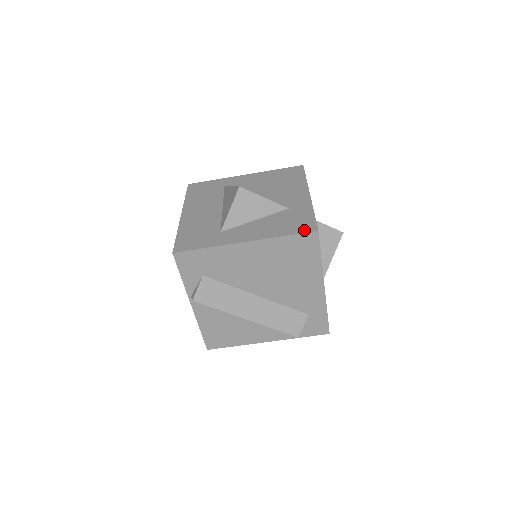
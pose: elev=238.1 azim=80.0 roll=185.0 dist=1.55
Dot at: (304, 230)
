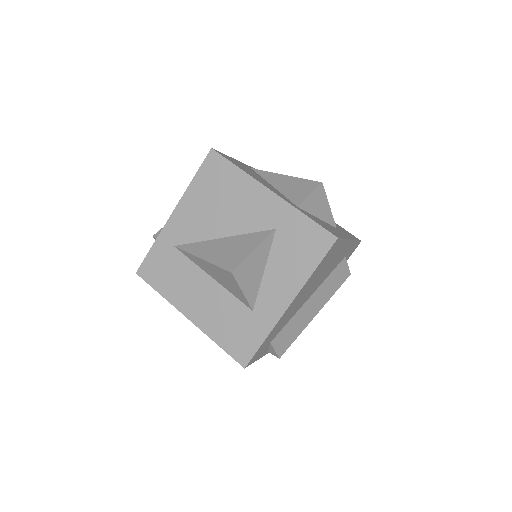
Dot at: (325, 248)
